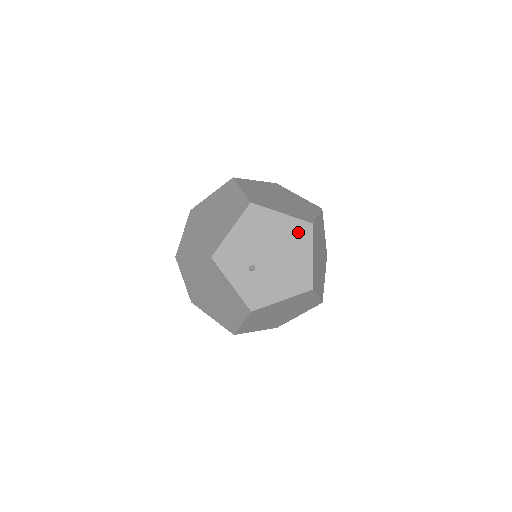
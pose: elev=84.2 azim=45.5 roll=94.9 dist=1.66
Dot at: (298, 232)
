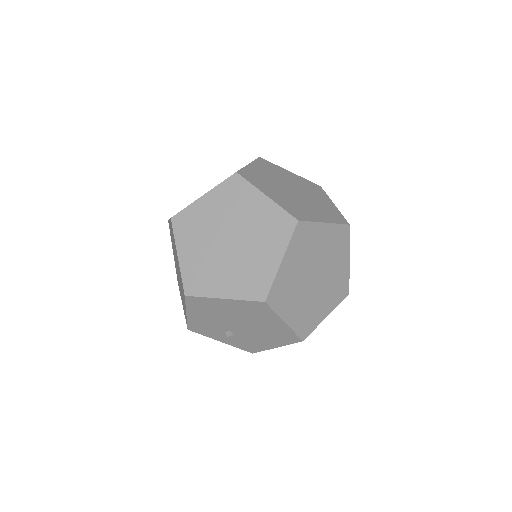
Dot at: (254, 309)
